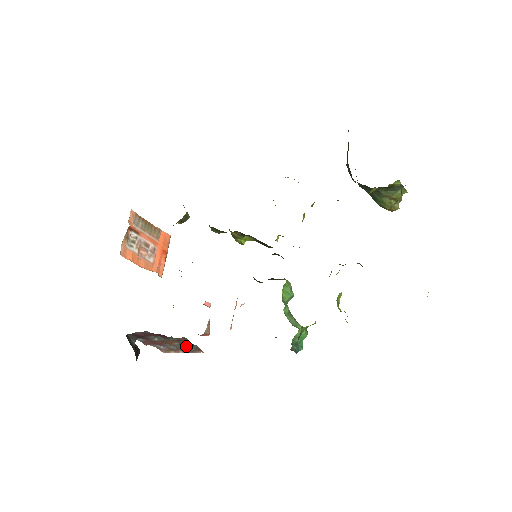
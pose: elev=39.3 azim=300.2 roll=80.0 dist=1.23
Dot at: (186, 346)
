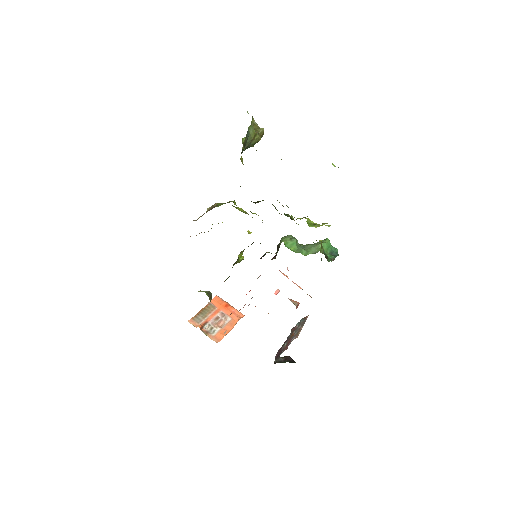
Dot at: occluded
